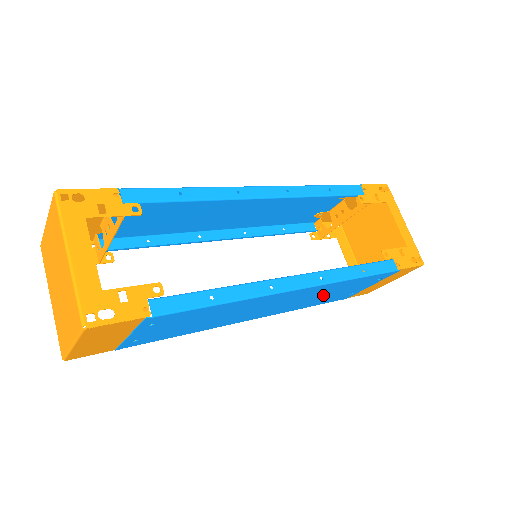
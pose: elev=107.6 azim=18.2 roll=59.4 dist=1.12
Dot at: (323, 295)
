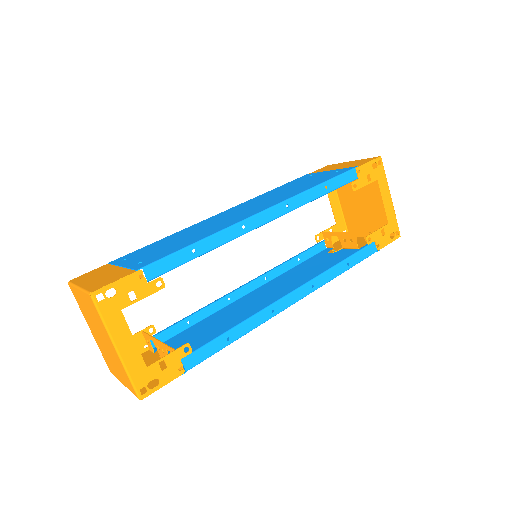
Dot at: (311, 273)
